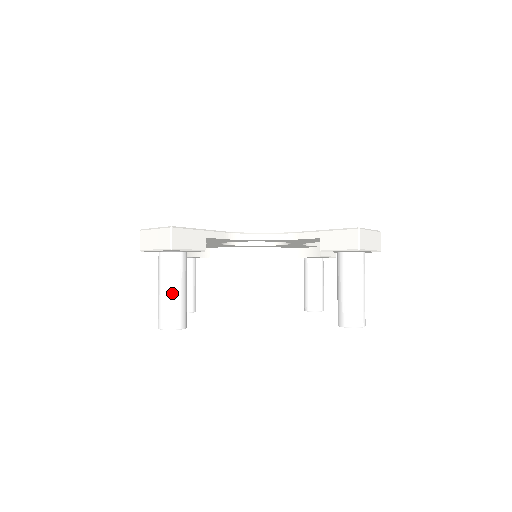
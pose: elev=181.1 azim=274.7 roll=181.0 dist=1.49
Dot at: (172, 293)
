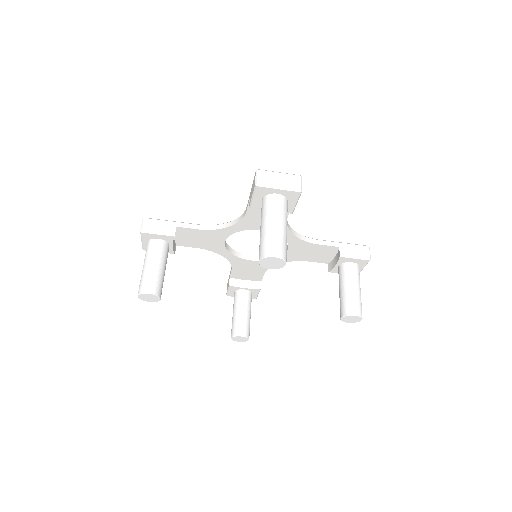
Dot at: (146, 267)
